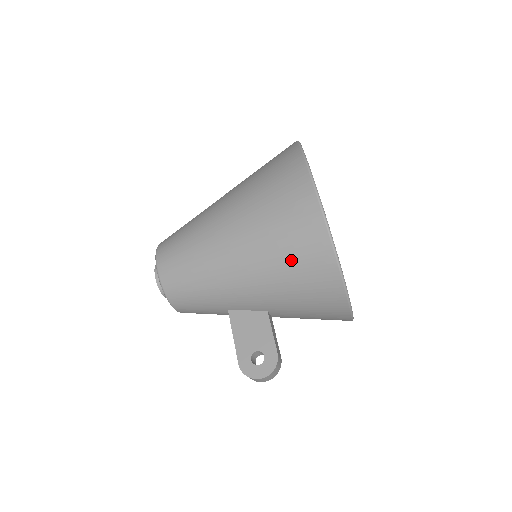
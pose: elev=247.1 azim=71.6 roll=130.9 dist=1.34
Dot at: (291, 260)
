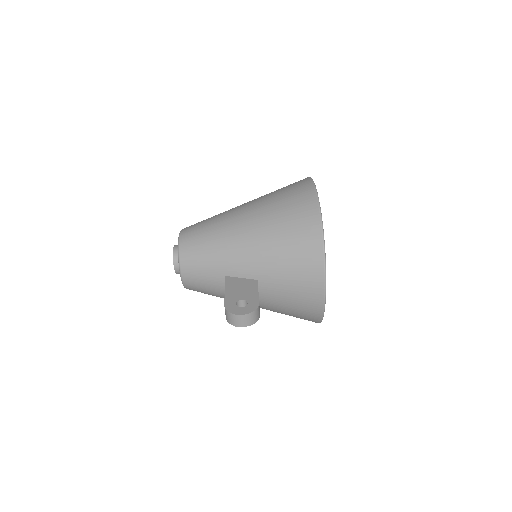
Dot at: (288, 228)
